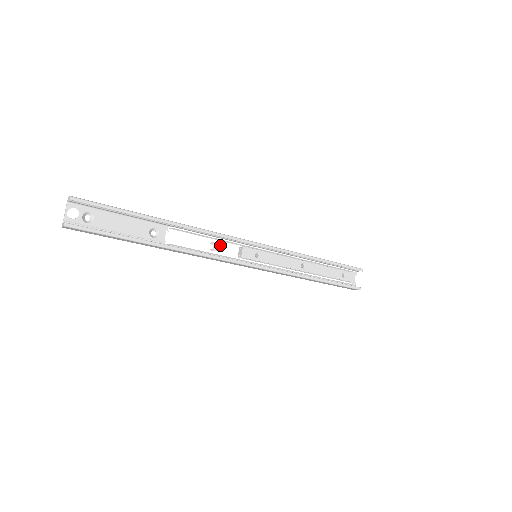
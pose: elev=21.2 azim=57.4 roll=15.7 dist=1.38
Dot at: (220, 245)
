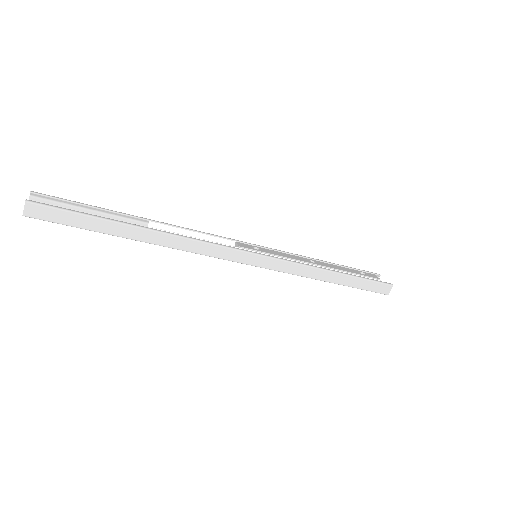
Dot at: occluded
